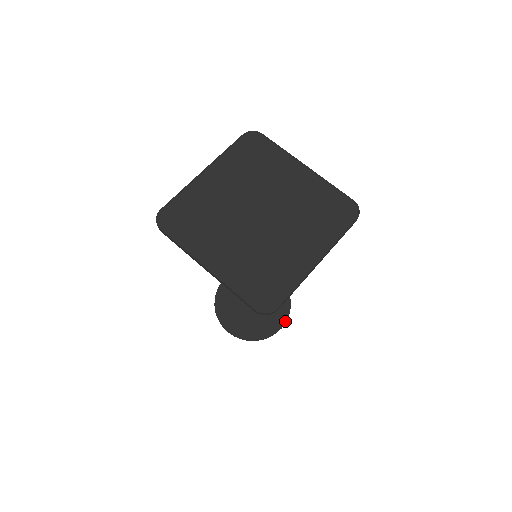
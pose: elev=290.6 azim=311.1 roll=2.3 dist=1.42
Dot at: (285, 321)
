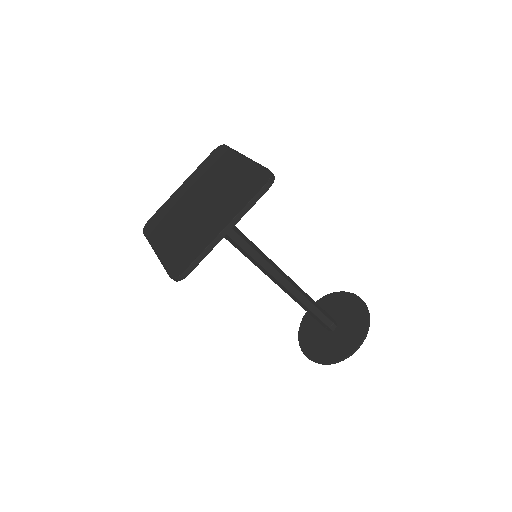
Dot at: (360, 342)
